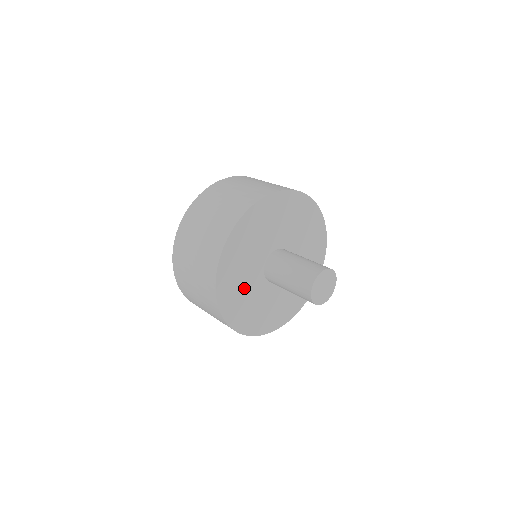
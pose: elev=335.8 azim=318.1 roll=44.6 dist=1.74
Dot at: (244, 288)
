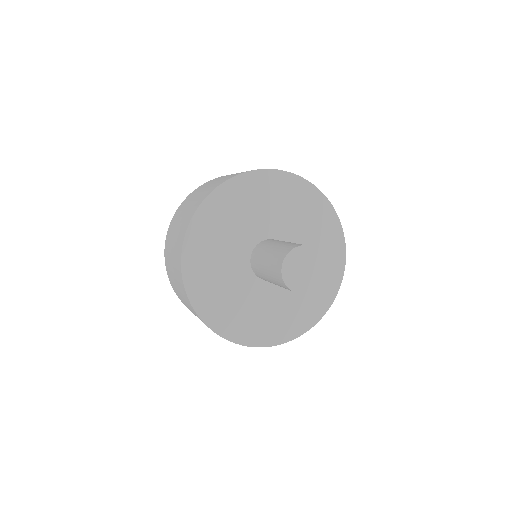
Dot at: (220, 256)
